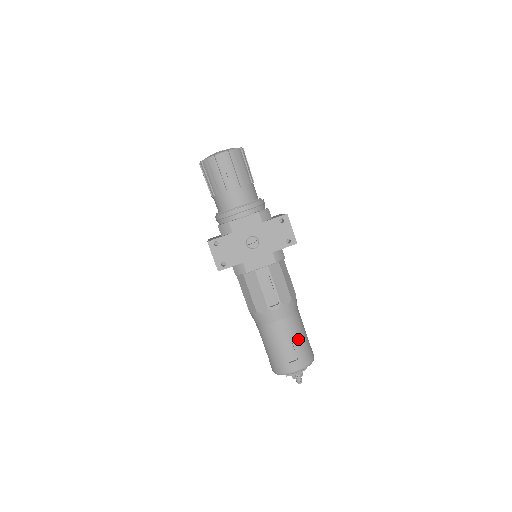
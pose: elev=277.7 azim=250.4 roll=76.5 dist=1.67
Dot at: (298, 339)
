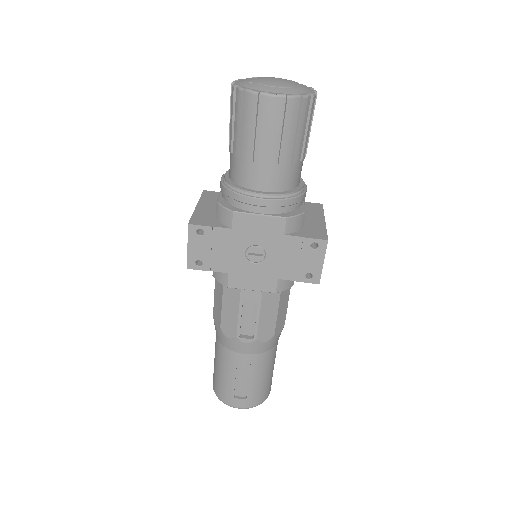
Dot at: (258, 379)
